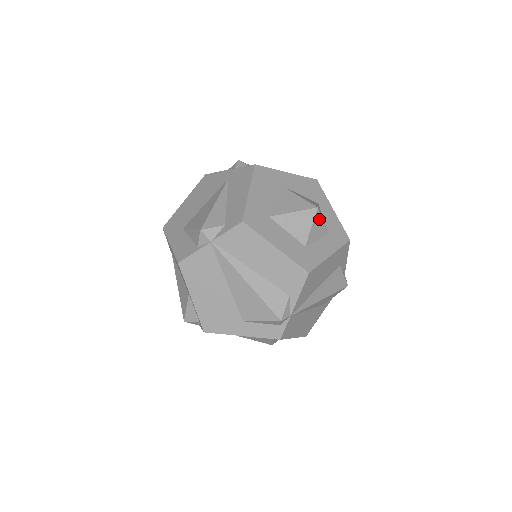
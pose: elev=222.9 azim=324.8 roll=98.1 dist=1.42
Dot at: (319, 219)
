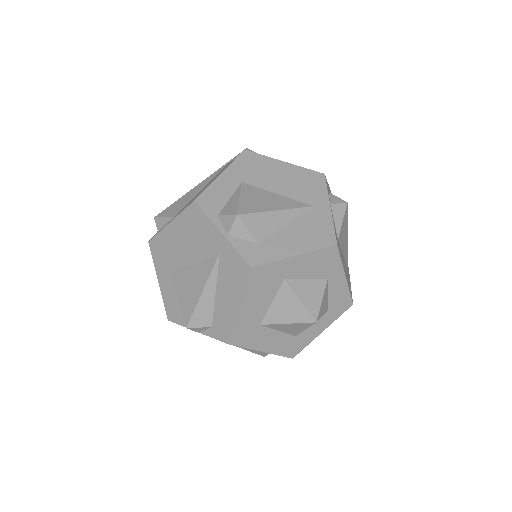
Dot at: occluded
